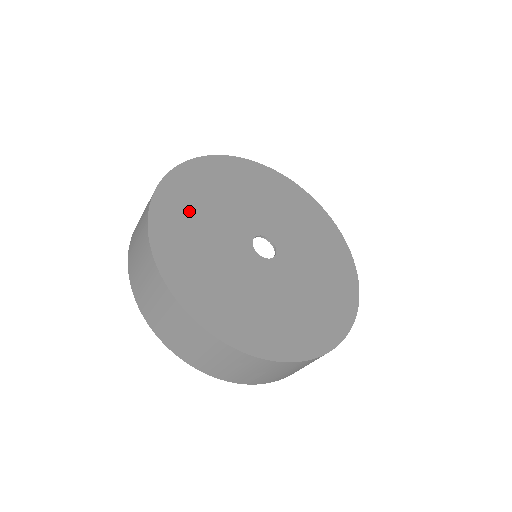
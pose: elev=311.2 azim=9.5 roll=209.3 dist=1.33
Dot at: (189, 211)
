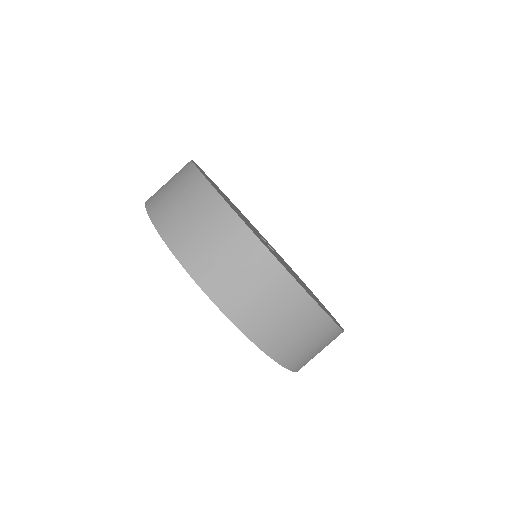
Dot at: (266, 245)
